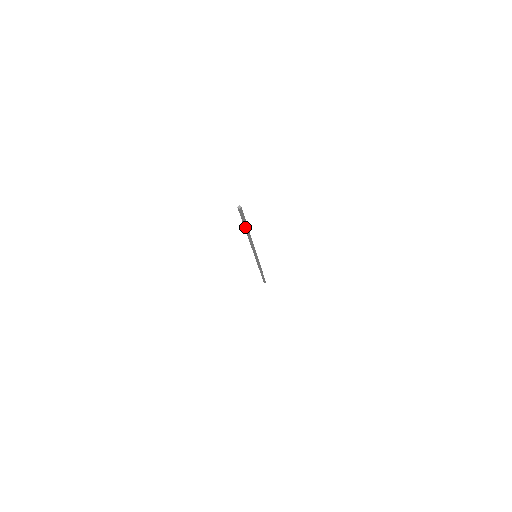
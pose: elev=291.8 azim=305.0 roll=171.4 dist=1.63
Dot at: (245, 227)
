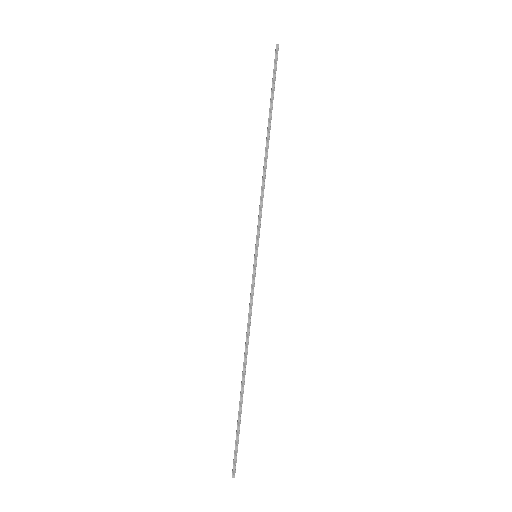
Dot at: (240, 406)
